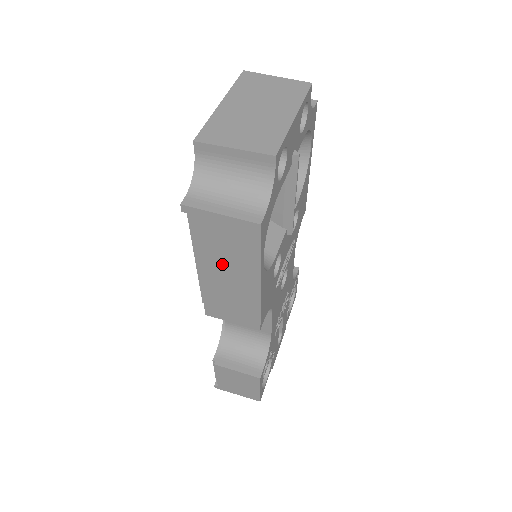
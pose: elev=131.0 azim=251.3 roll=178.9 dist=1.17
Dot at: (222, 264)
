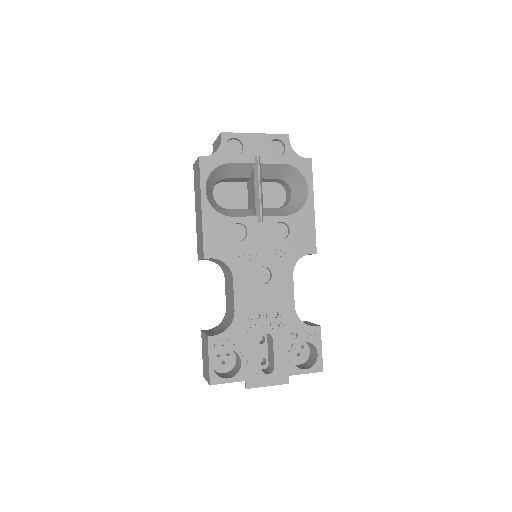
Dot at: (197, 200)
